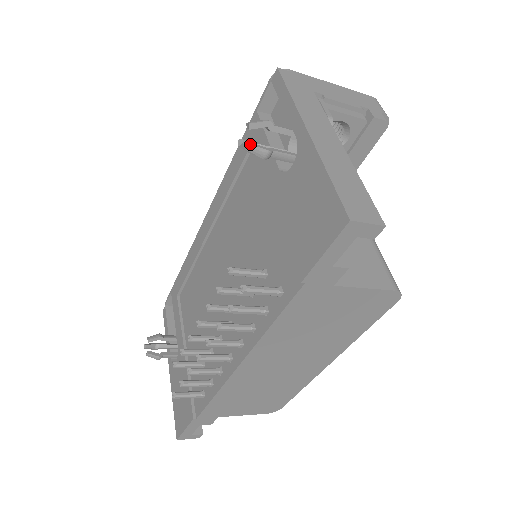
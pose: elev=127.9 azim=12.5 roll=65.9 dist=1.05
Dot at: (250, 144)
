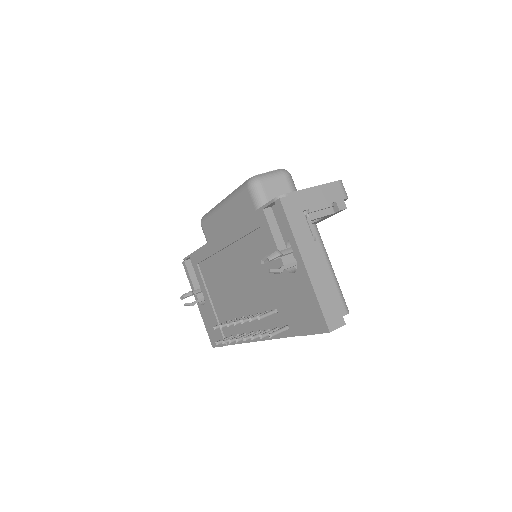
Dot at: (271, 272)
